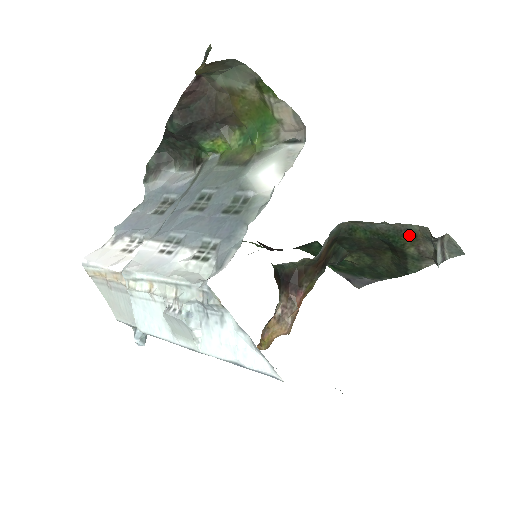
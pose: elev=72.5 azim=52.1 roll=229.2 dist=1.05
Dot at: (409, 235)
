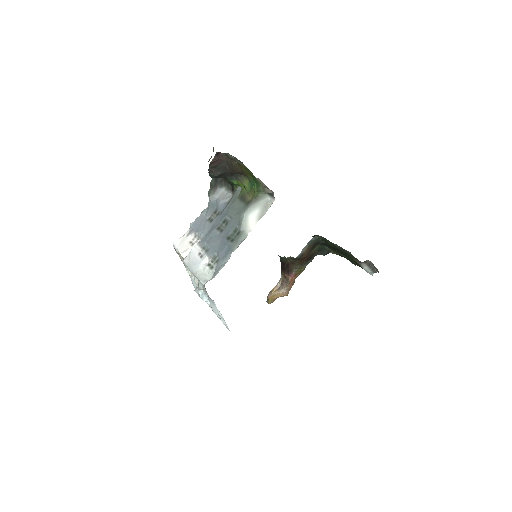
Dot at: (350, 255)
